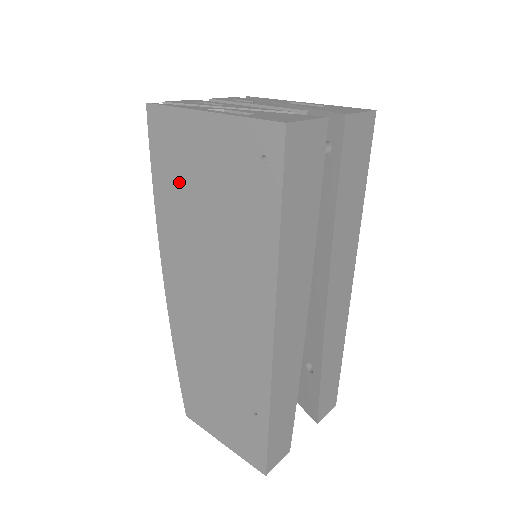
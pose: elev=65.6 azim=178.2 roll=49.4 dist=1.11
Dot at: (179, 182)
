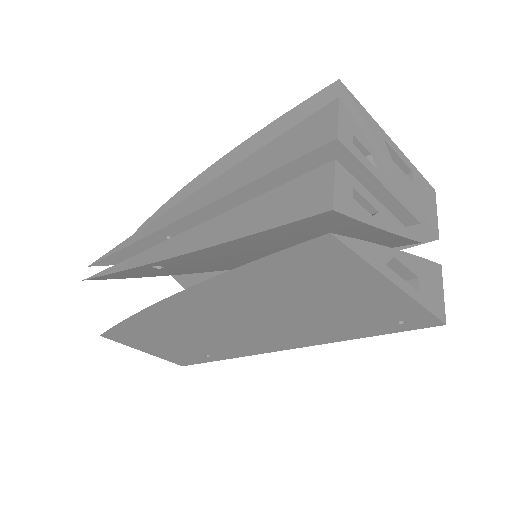
Dot at: (291, 285)
